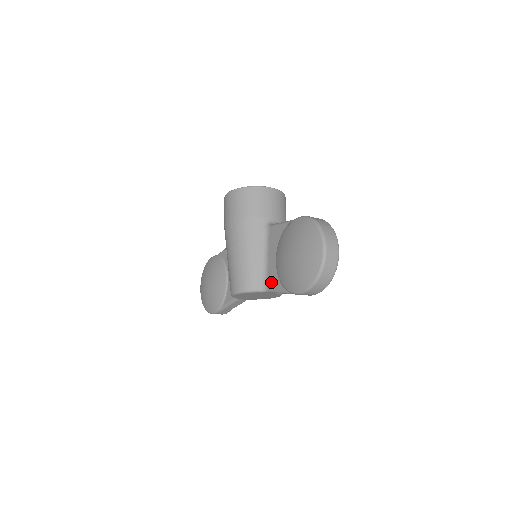
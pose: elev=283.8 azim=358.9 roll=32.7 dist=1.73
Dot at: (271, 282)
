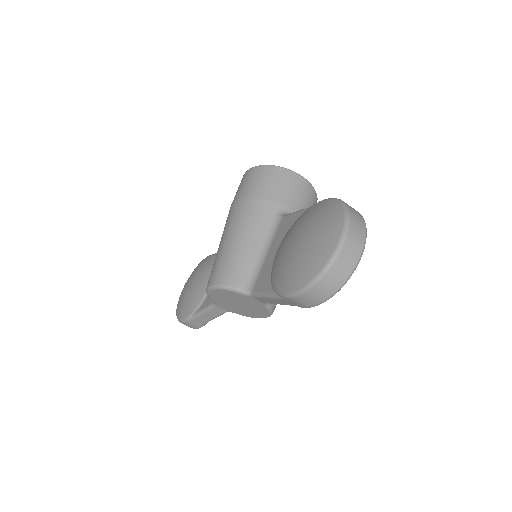
Dot at: (260, 282)
